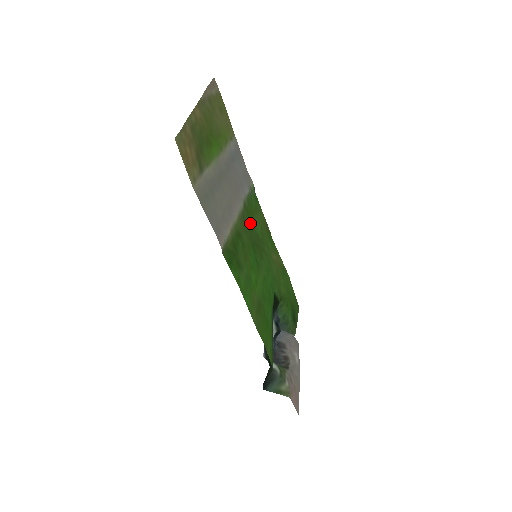
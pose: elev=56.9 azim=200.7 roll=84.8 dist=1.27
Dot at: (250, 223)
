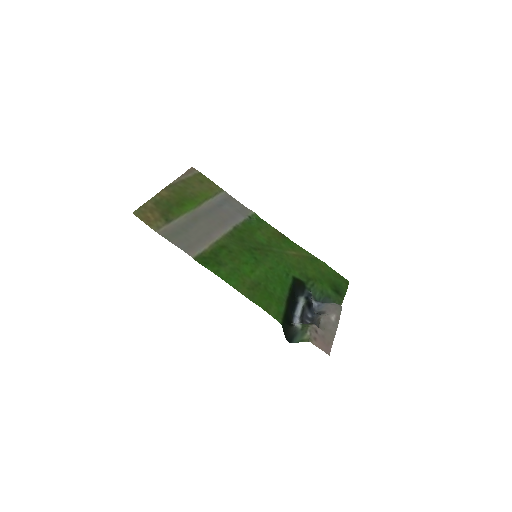
Dot at: (244, 237)
